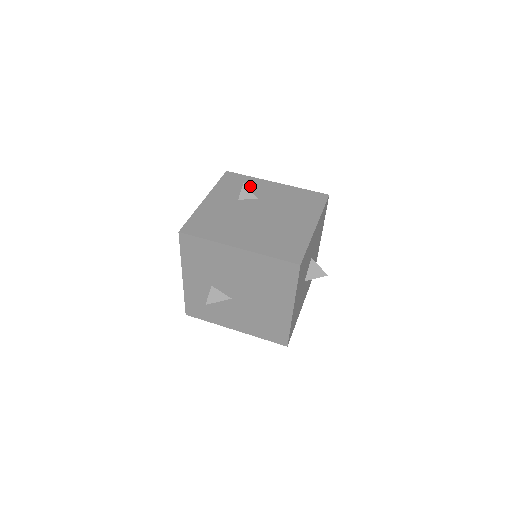
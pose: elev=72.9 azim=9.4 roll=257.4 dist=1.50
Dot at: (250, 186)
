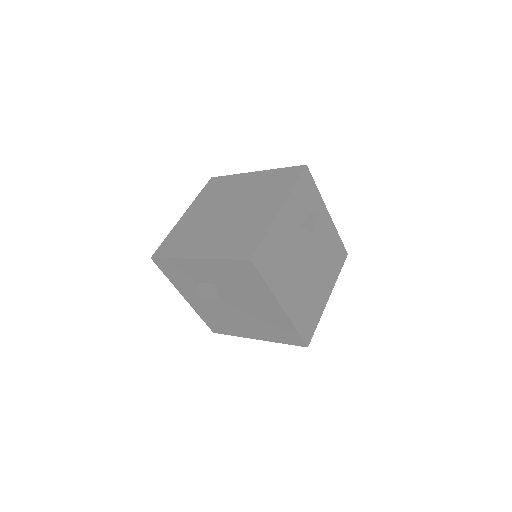
Dot at: (314, 207)
